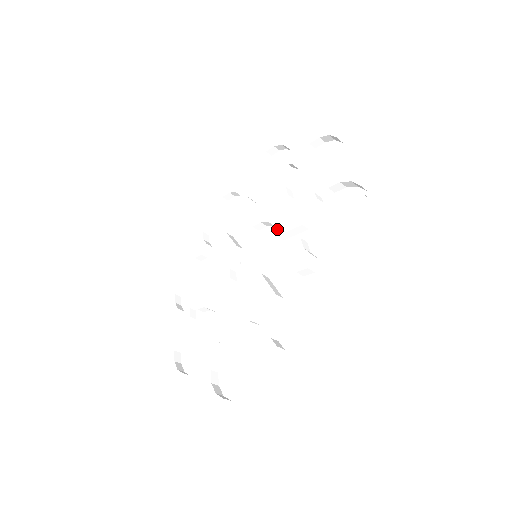
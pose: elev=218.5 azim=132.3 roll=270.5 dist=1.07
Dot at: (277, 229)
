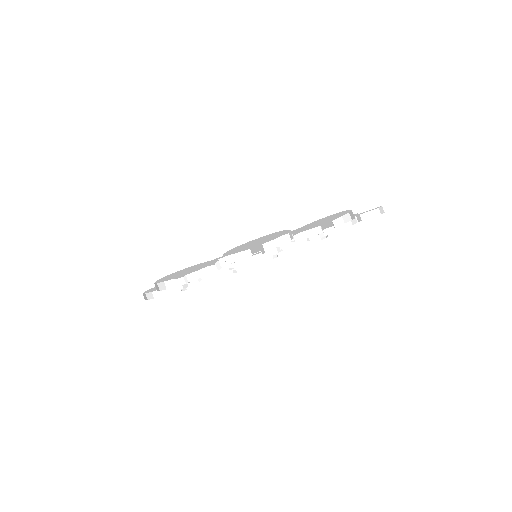
Dot at: occluded
